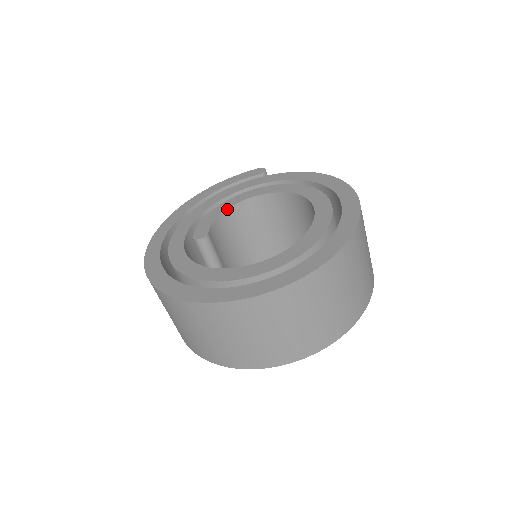
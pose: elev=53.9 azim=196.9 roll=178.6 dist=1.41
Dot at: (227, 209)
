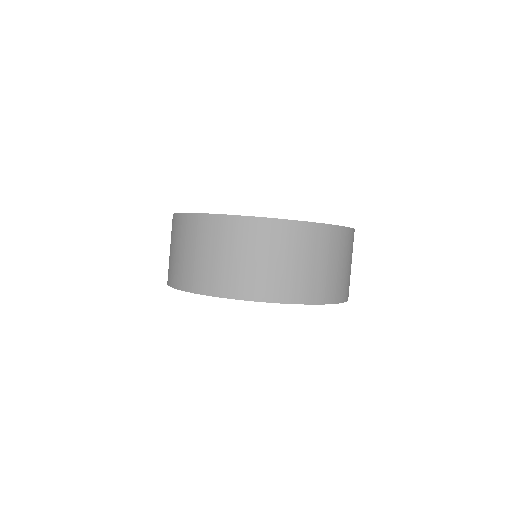
Dot at: occluded
